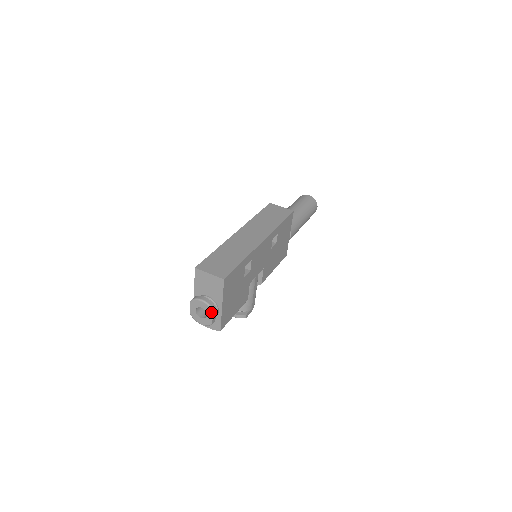
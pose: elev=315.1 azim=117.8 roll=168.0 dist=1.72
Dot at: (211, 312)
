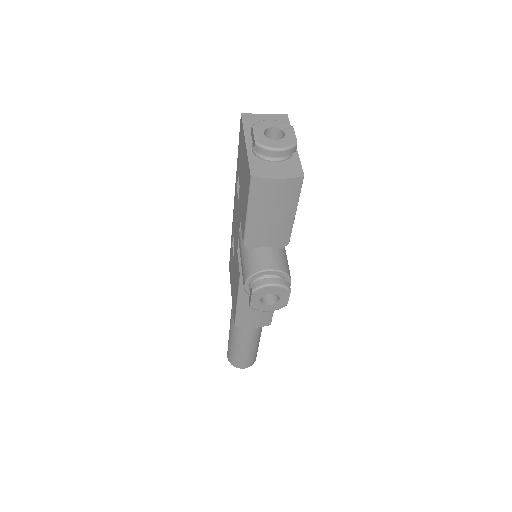
Dot at: (290, 128)
